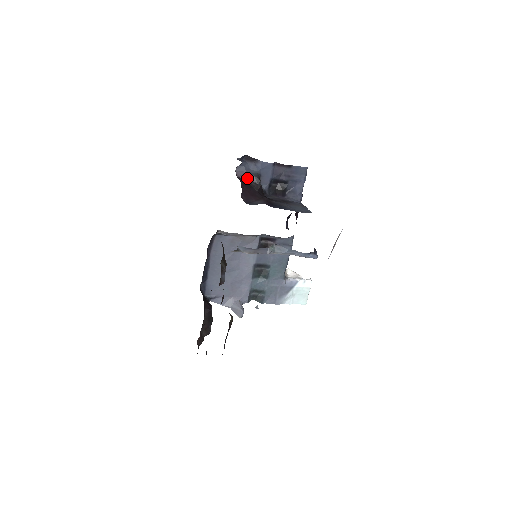
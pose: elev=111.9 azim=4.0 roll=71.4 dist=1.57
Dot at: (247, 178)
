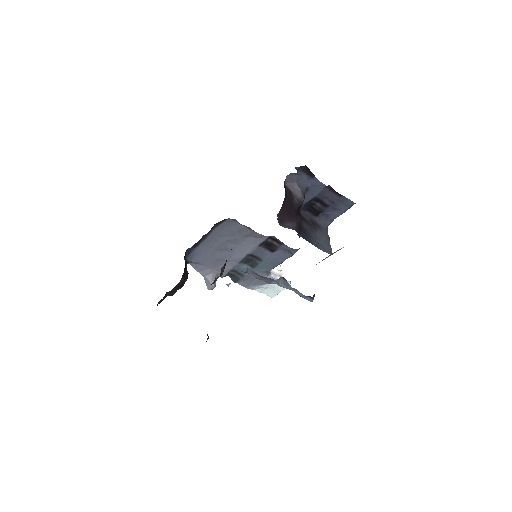
Dot at: (293, 190)
